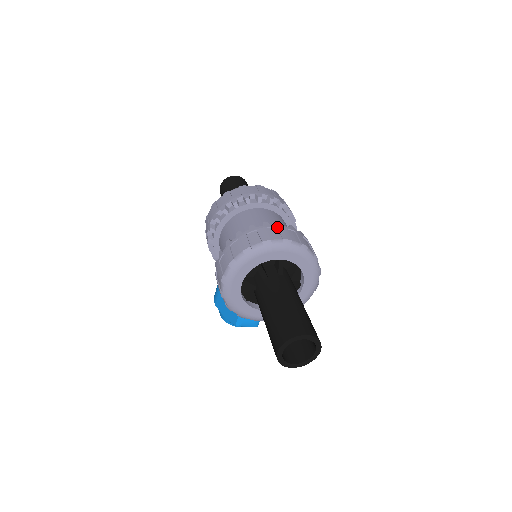
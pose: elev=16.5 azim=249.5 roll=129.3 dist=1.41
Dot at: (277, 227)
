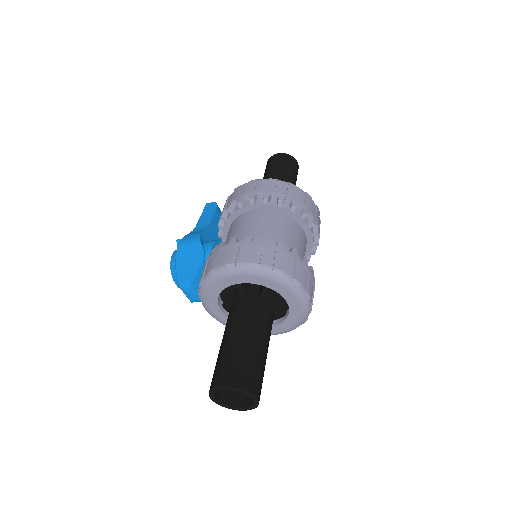
Dot at: (310, 274)
